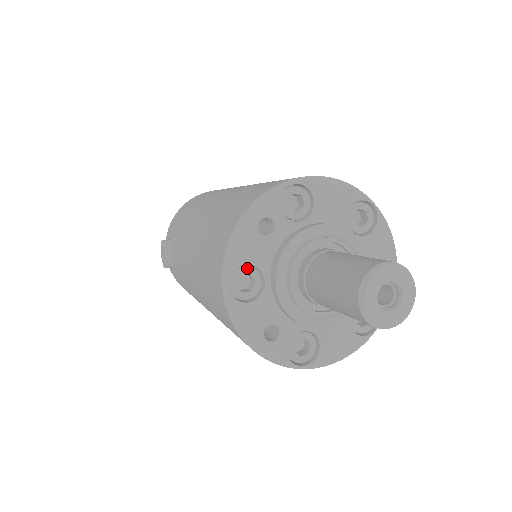
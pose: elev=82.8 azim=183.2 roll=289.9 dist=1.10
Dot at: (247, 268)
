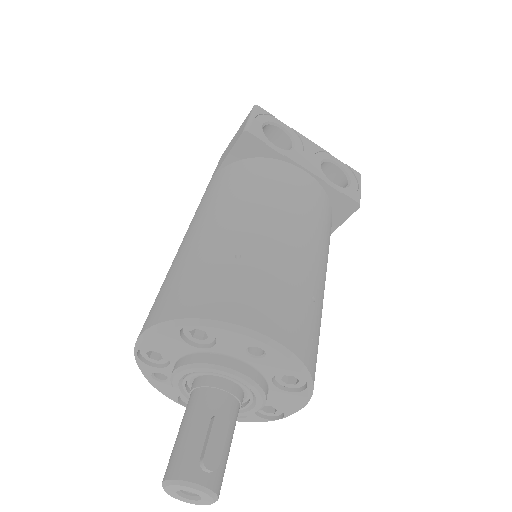
Dot at: occluded
